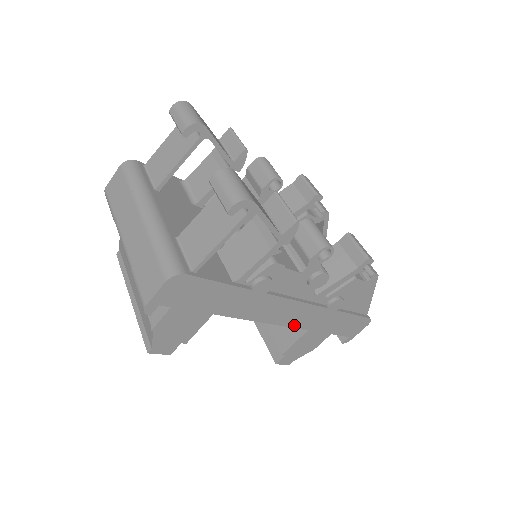
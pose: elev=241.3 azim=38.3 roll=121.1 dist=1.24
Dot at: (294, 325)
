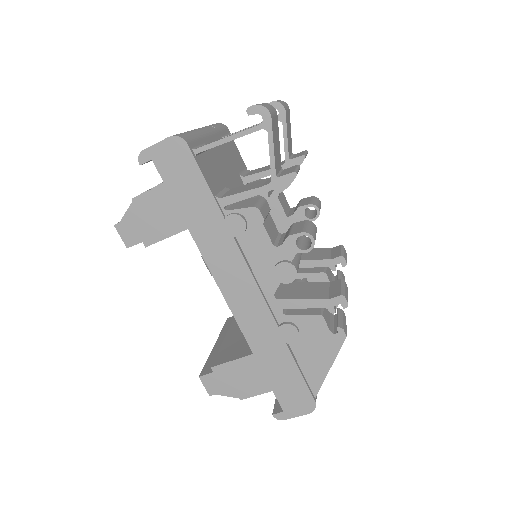
Dot at: (239, 318)
